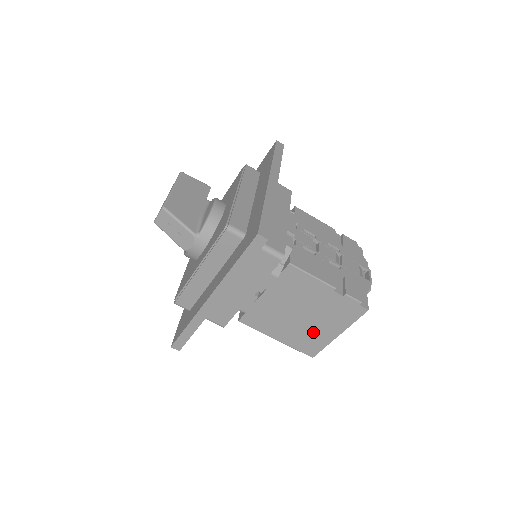
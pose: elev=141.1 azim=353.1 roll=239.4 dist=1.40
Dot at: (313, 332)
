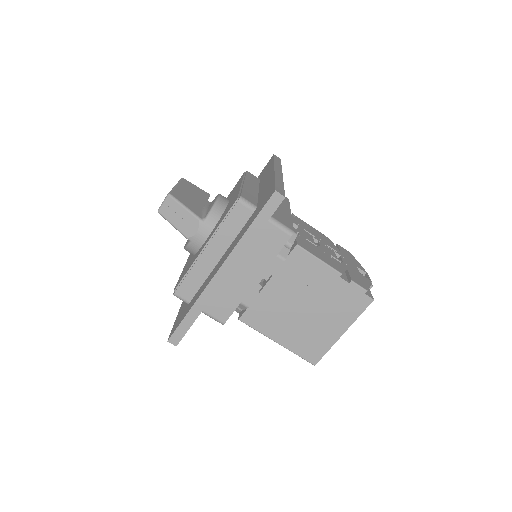
Dot at: (317, 331)
